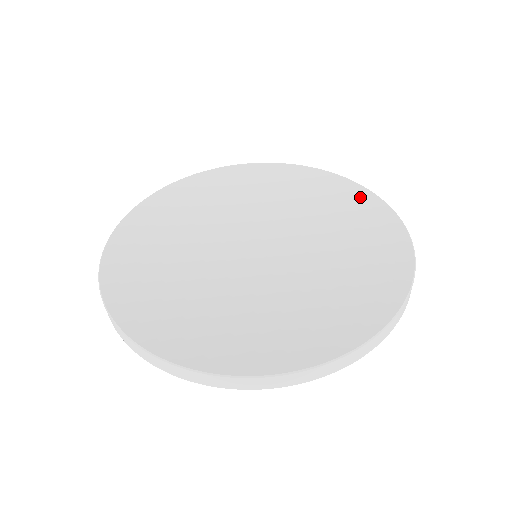
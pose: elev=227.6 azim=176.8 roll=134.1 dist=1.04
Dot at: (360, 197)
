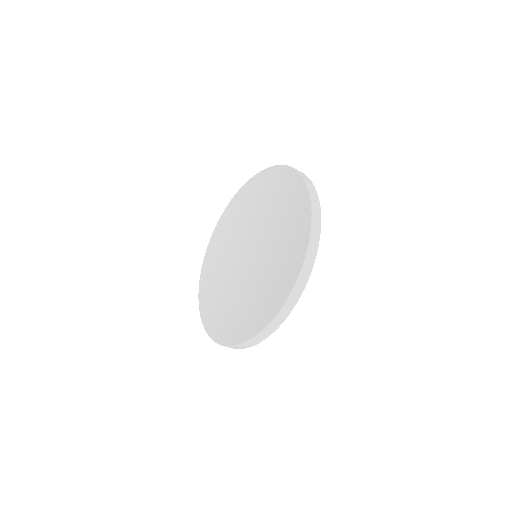
Dot at: (296, 185)
